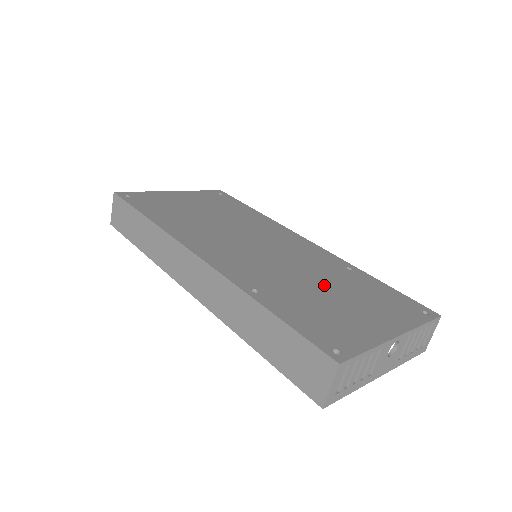
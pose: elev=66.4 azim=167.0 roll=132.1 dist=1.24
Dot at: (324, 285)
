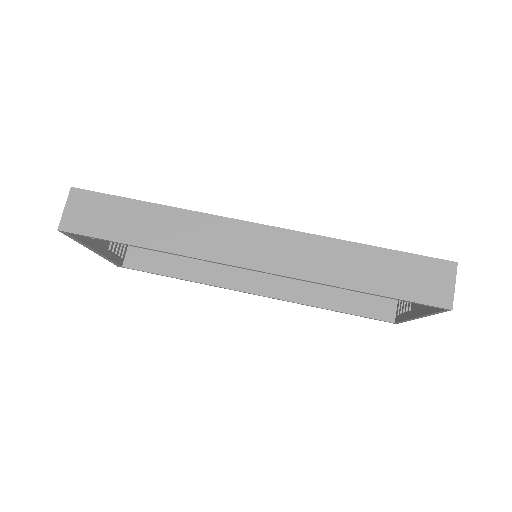
Dot at: occluded
